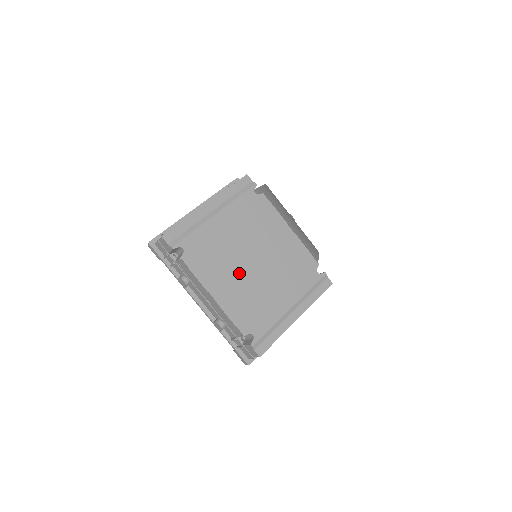
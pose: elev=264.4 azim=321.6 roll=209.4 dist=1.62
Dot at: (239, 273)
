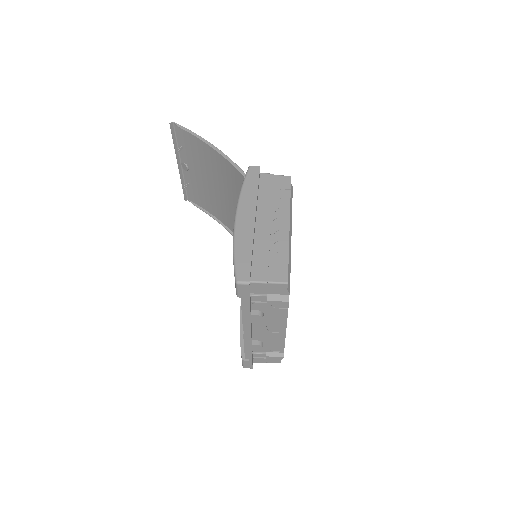
Dot at: occluded
